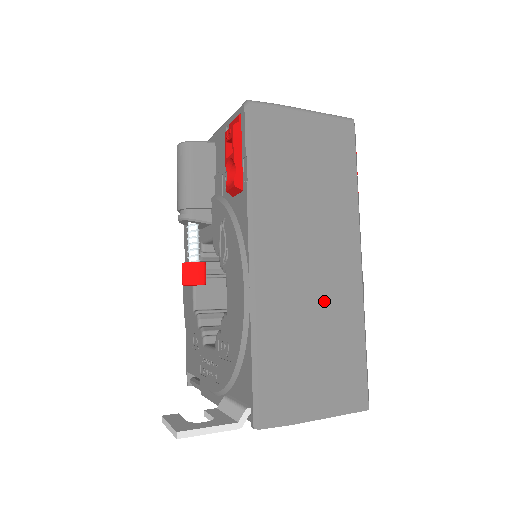
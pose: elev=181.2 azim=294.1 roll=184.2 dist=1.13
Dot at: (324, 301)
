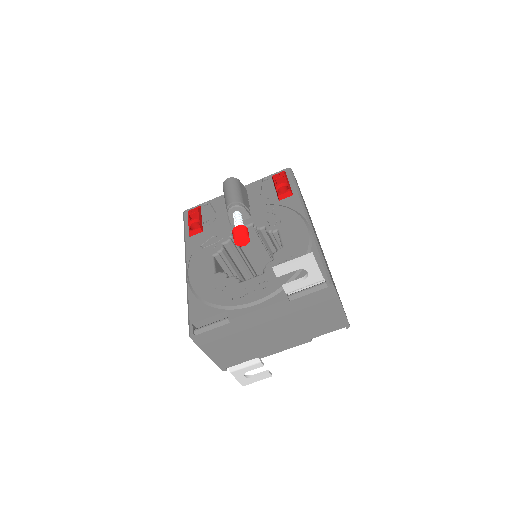
Dot at: occluded
